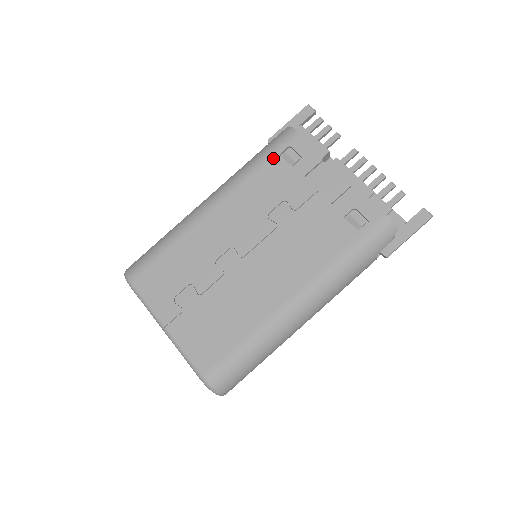
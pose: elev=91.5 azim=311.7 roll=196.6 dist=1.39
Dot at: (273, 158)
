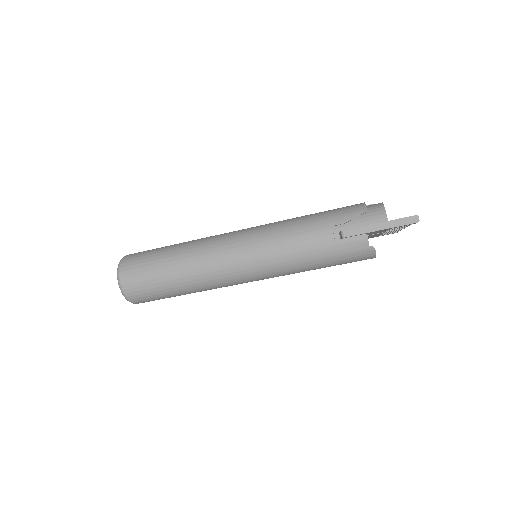
Dot at: occluded
